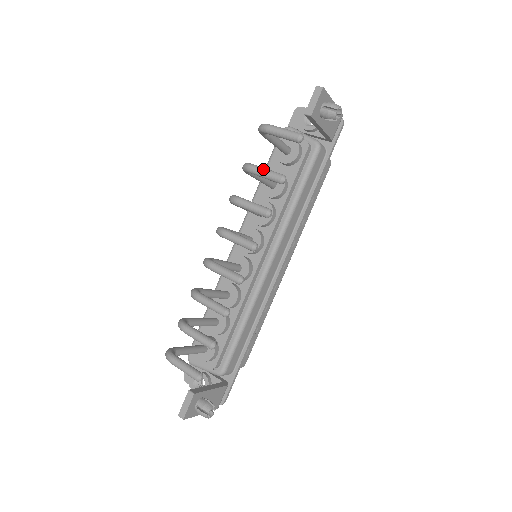
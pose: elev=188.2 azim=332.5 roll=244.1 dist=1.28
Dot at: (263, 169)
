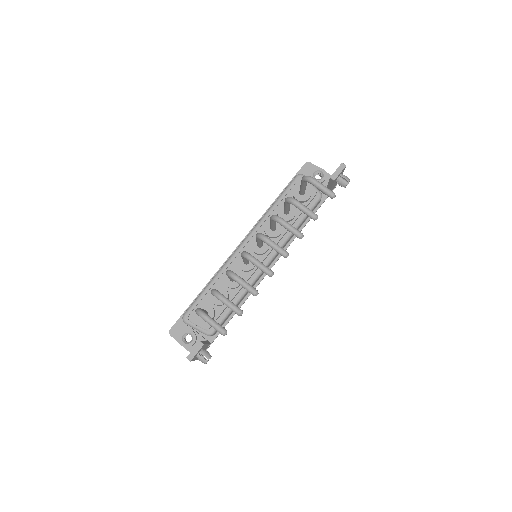
Dot at: (305, 206)
